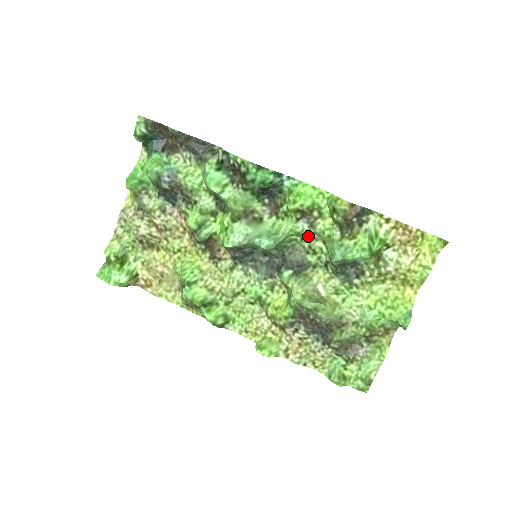
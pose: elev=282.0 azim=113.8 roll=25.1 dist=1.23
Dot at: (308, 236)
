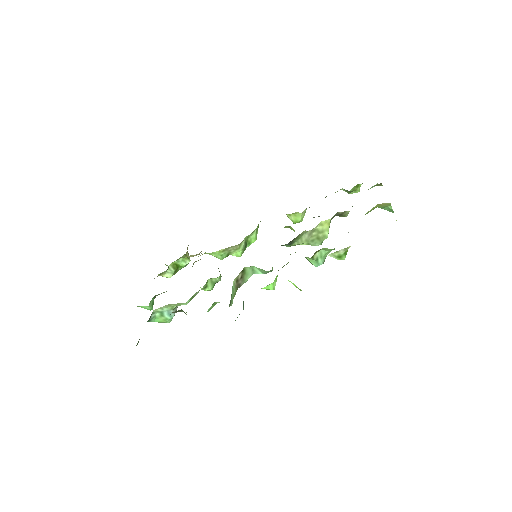
Dot at: occluded
